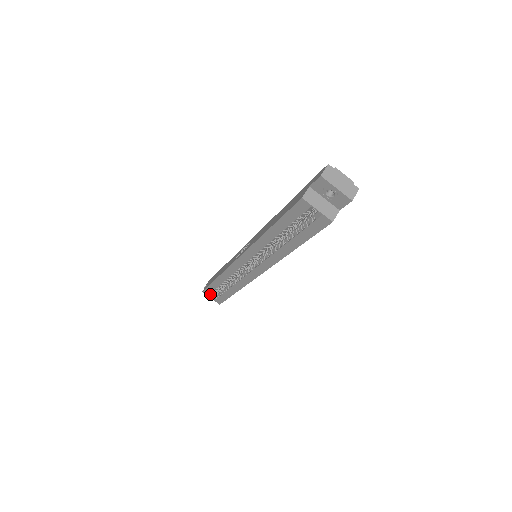
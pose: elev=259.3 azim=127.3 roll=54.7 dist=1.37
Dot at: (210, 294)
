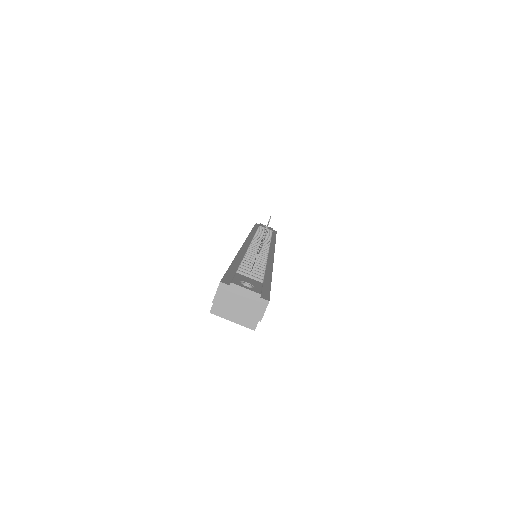
Dot at: occluded
